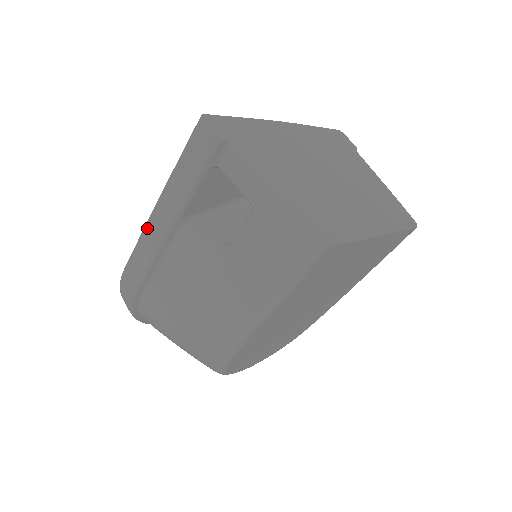
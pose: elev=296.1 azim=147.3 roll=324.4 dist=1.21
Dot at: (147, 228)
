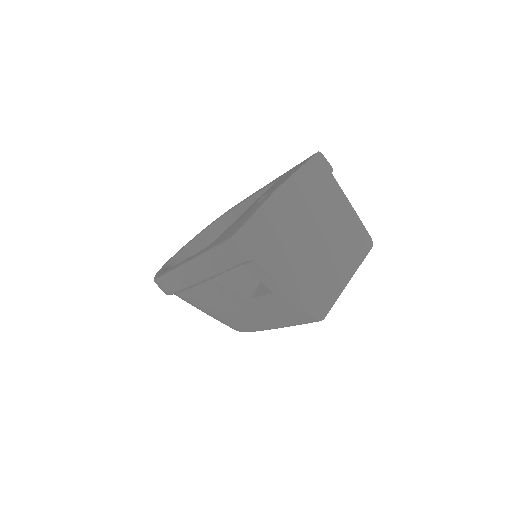
Dot at: (183, 271)
